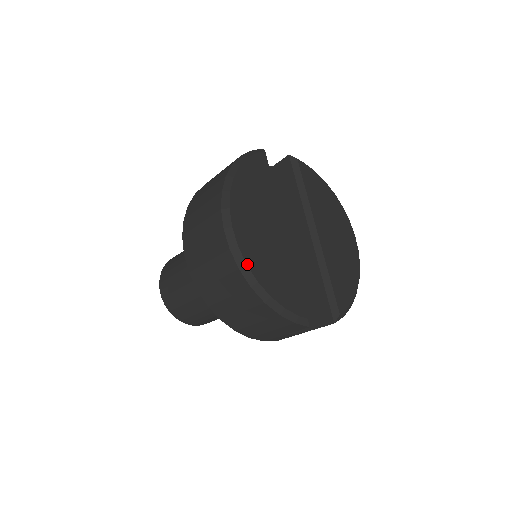
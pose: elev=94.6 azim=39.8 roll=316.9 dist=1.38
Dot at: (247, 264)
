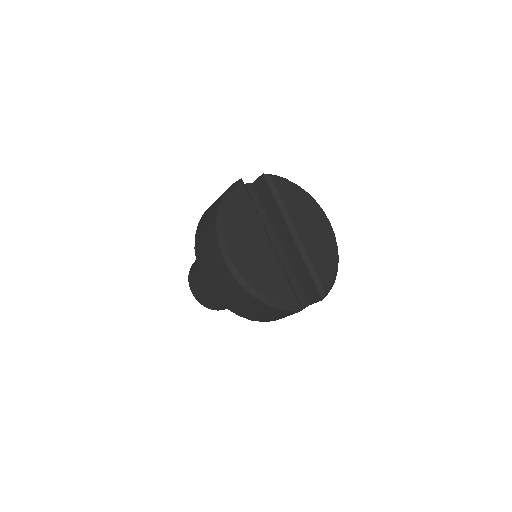
Dot at: (246, 281)
